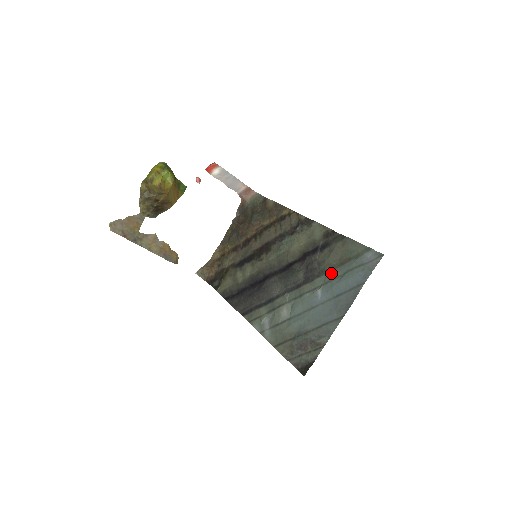
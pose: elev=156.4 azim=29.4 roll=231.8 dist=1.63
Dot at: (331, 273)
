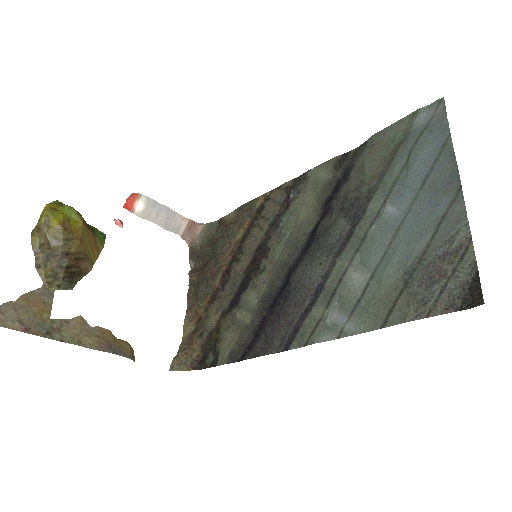
Dot at: (386, 179)
